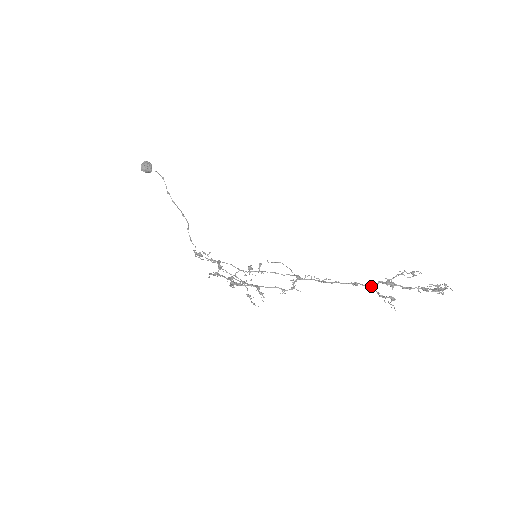
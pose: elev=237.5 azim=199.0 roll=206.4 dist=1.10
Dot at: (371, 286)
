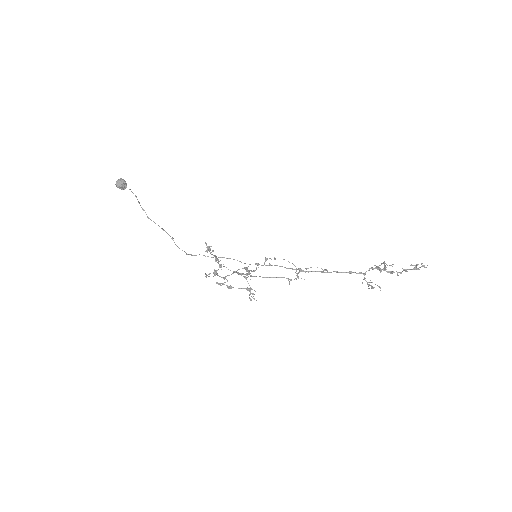
Dot at: (362, 273)
